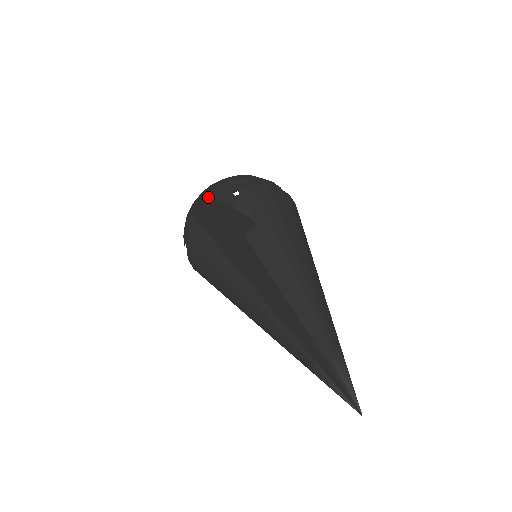
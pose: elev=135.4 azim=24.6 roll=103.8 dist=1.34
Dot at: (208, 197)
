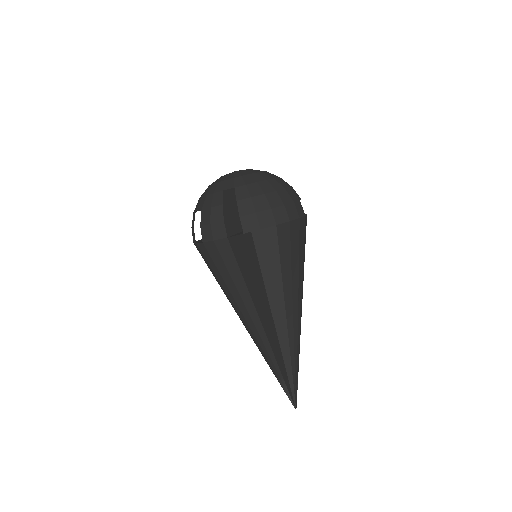
Dot at: (246, 220)
